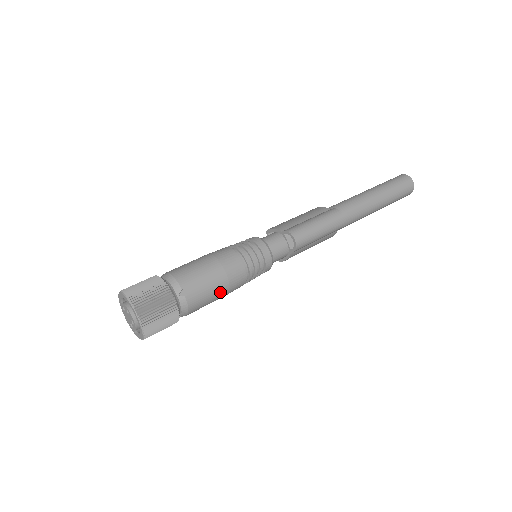
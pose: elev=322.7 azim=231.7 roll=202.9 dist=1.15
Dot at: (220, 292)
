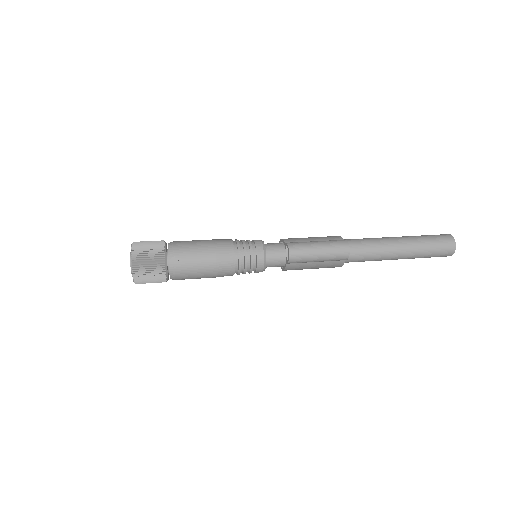
Dot at: (207, 271)
